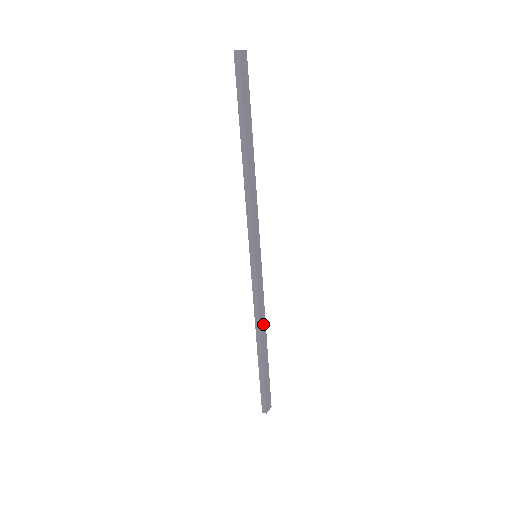
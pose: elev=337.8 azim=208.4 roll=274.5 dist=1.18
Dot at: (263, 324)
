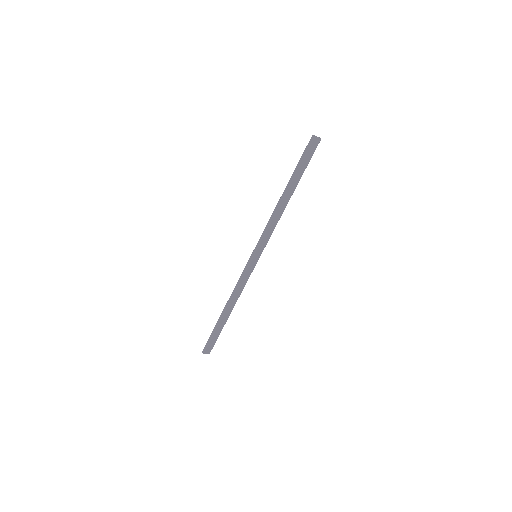
Dot at: (235, 299)
